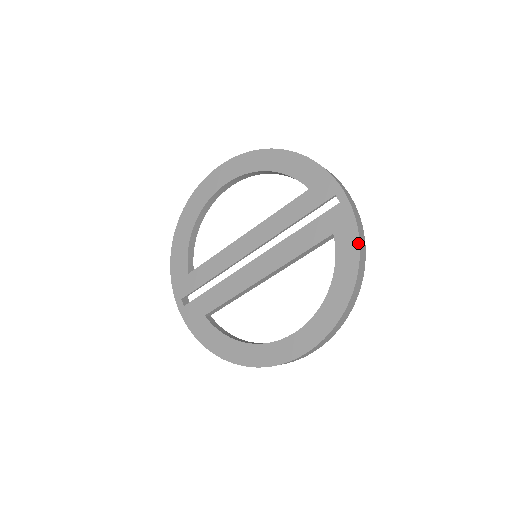
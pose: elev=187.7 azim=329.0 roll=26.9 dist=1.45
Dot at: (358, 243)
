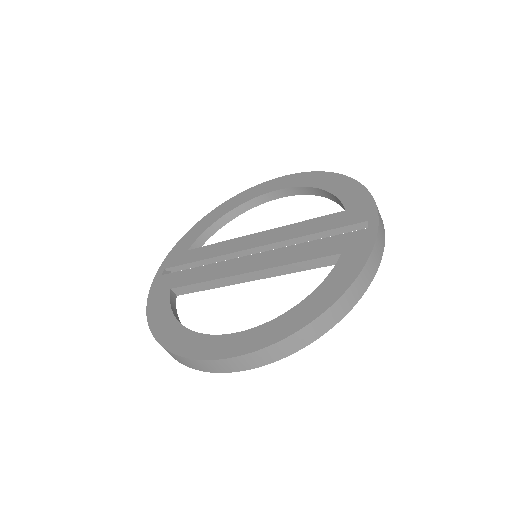
Dot at: (361, 268)
